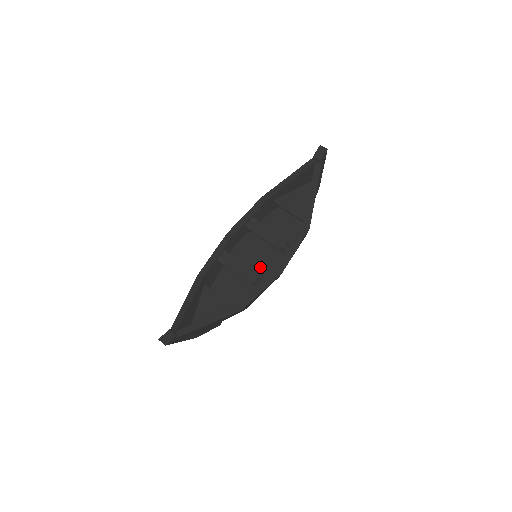
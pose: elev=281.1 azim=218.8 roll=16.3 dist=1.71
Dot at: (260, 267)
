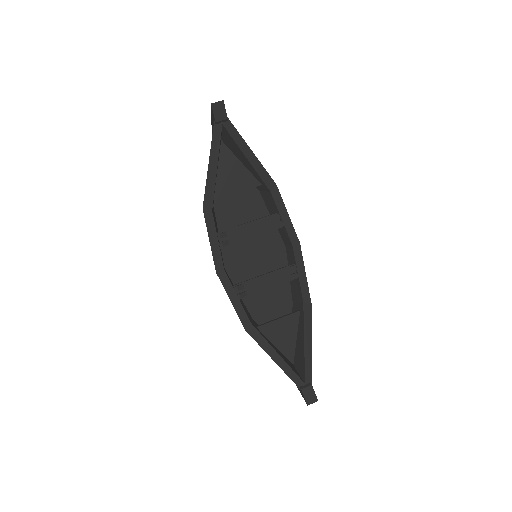
Dot at: (268, 259)
